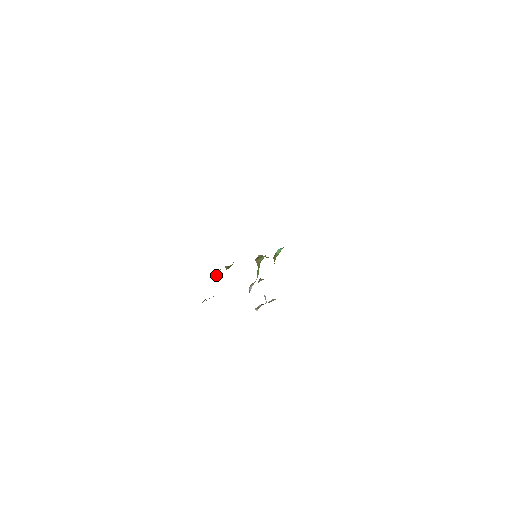
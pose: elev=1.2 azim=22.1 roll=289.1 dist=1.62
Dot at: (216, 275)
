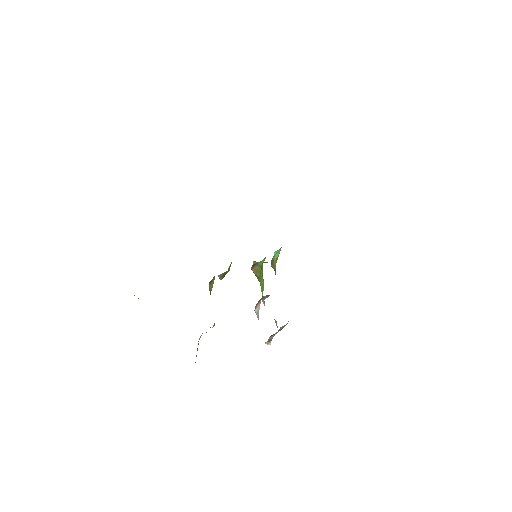
Dot at: (210, 286)
